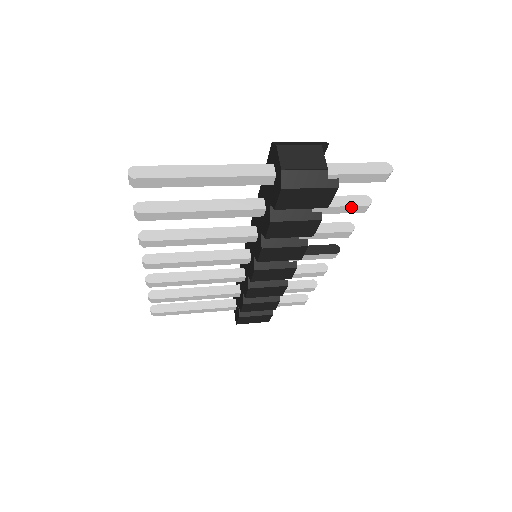
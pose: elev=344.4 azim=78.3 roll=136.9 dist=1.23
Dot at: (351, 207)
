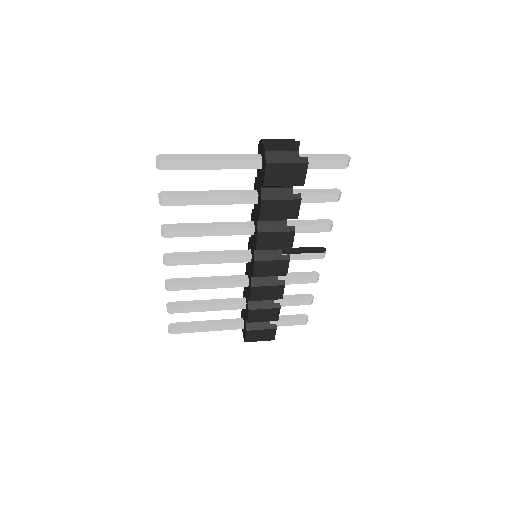
Dot at: (325, 196)
